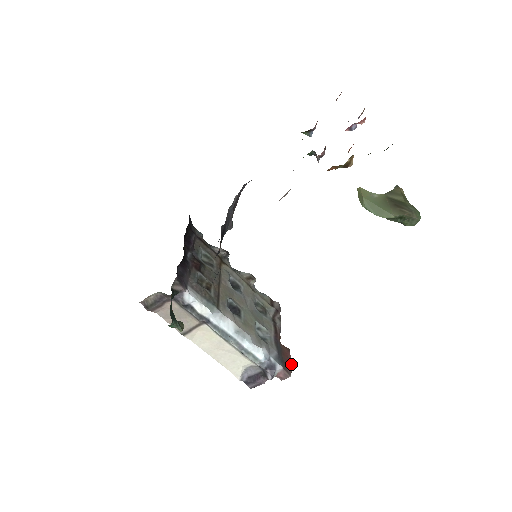
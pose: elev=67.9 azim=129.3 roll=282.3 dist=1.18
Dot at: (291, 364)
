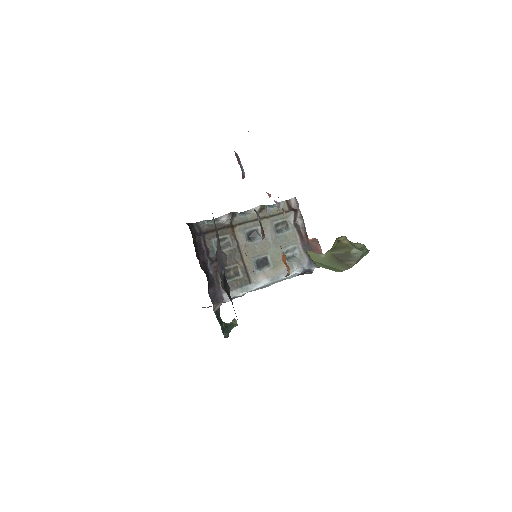
Dot at: occluded
